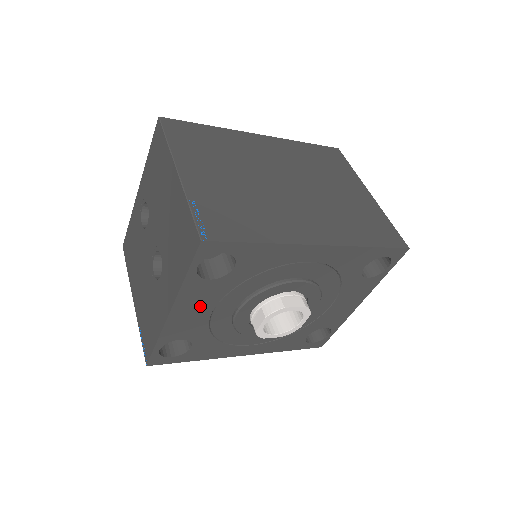
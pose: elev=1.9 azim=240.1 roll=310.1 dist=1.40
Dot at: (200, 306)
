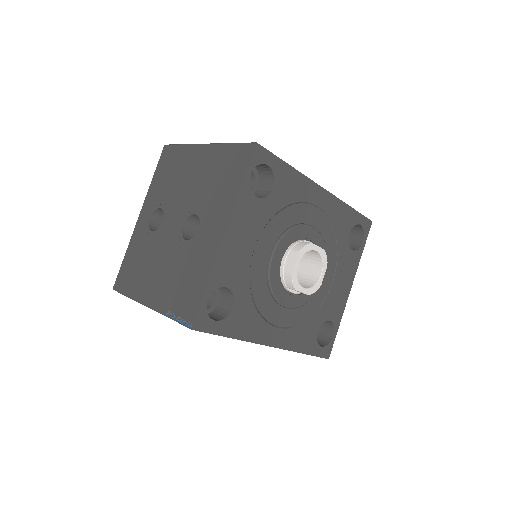
Dot at: (246, 235)
